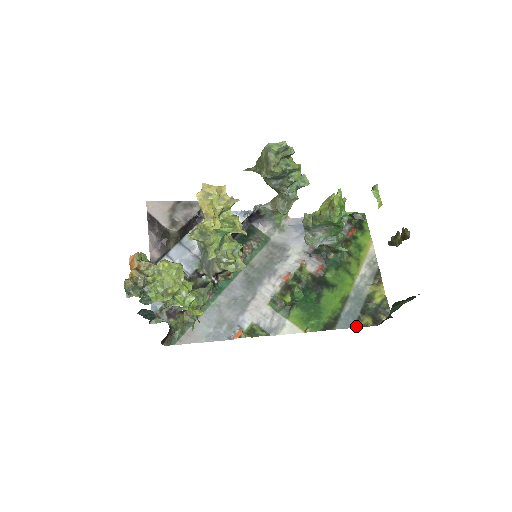
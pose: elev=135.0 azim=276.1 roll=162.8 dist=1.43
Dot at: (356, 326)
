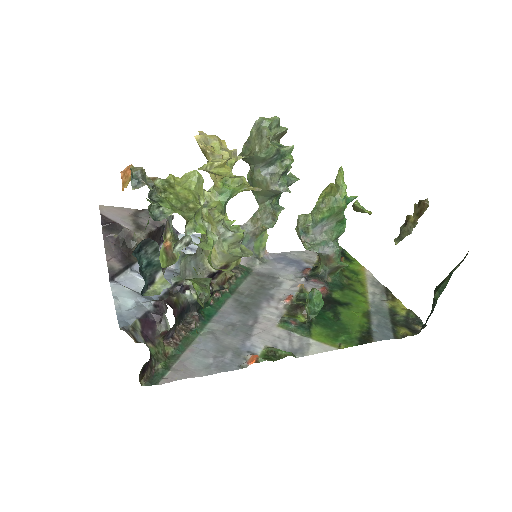
Dot at: (395, 337)
